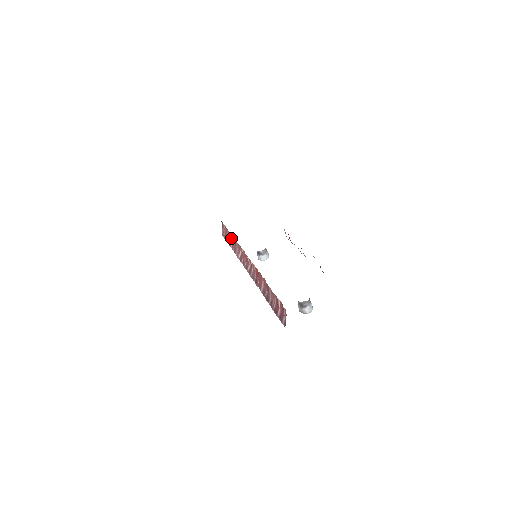
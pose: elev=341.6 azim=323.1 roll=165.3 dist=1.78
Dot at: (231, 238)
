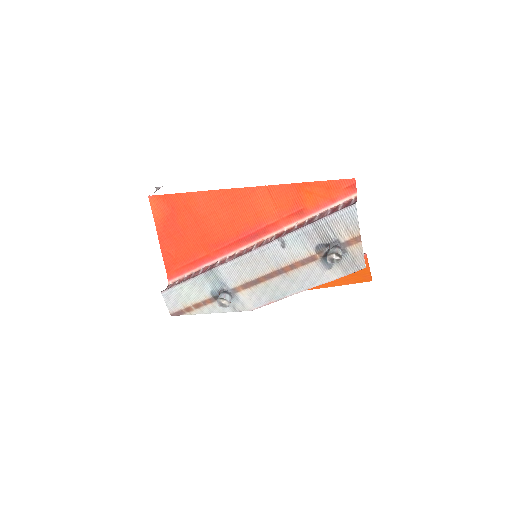
Dot at: (196, 275)
